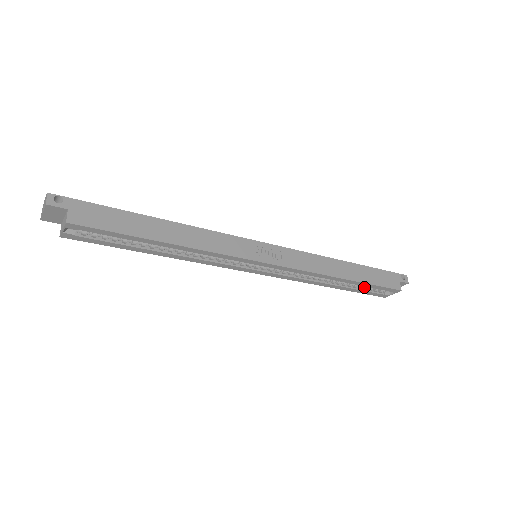
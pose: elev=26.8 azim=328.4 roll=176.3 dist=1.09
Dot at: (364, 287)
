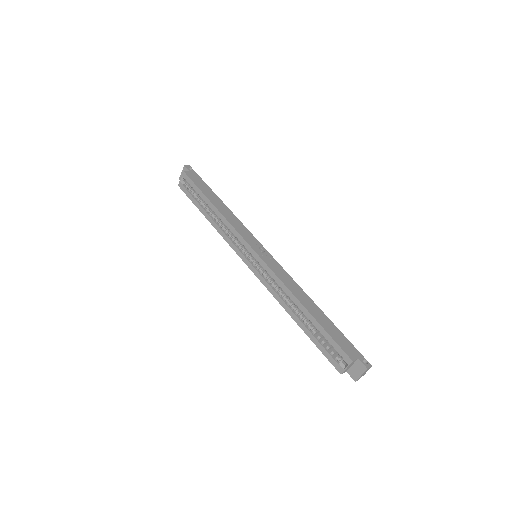
Dot at: (322, 341)
